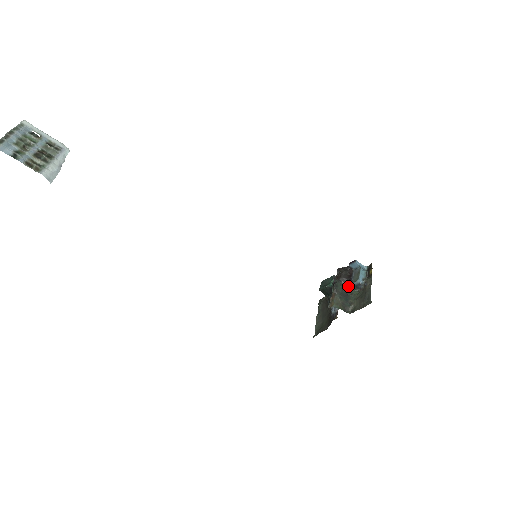
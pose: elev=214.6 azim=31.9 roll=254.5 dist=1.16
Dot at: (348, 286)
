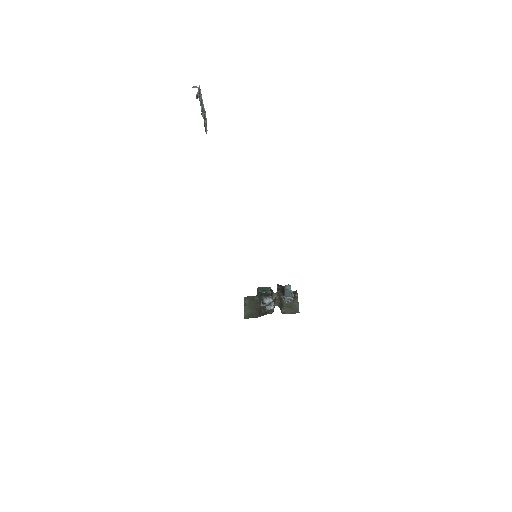
Dot at: (281, 297)
